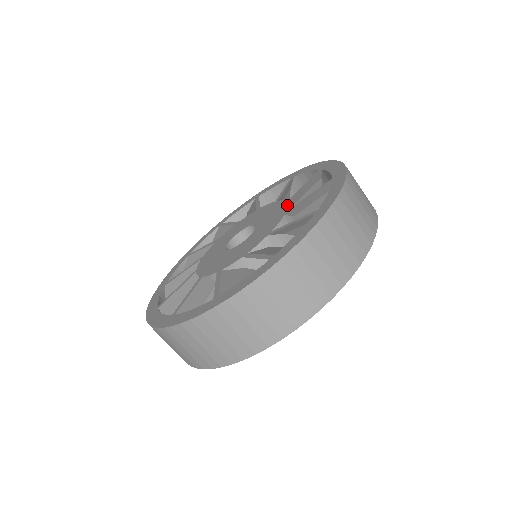
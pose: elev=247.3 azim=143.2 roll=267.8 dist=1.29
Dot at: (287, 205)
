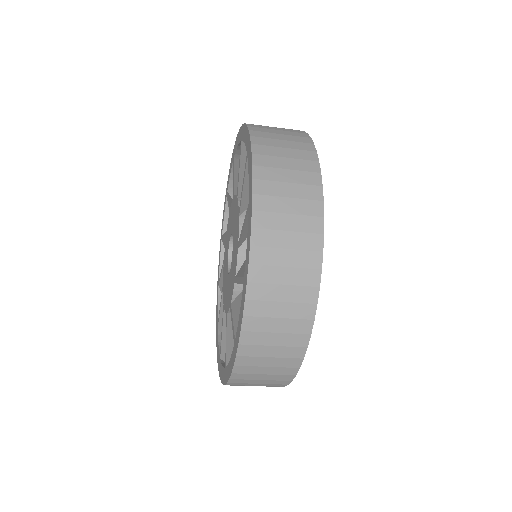
Dot at: (237, 202)
